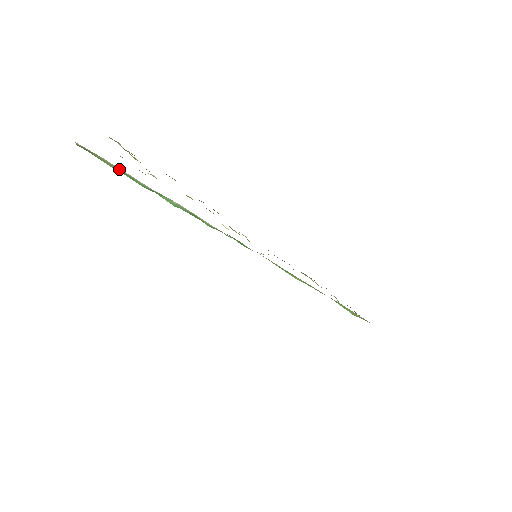
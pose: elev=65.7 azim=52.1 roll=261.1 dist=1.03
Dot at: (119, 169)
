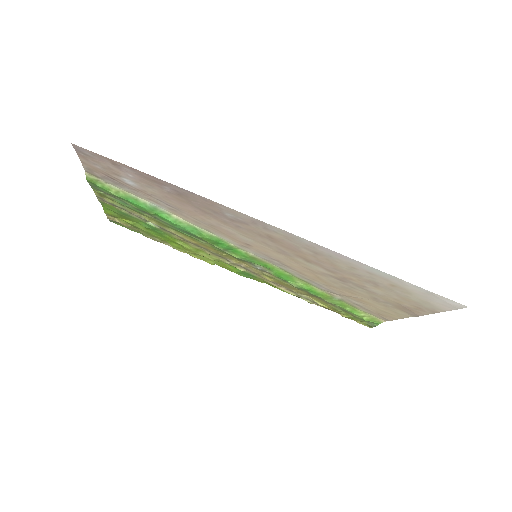
Dot at: (123, 192)
